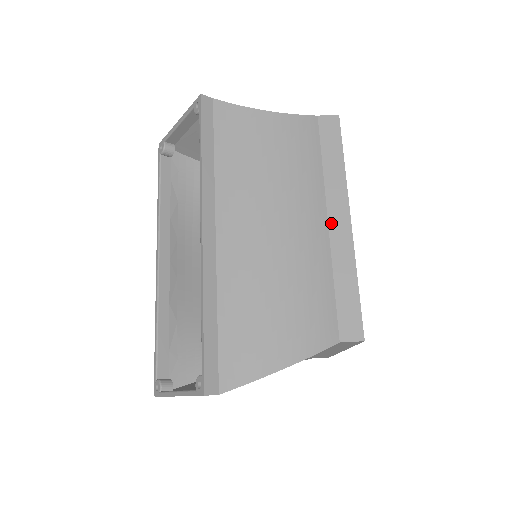
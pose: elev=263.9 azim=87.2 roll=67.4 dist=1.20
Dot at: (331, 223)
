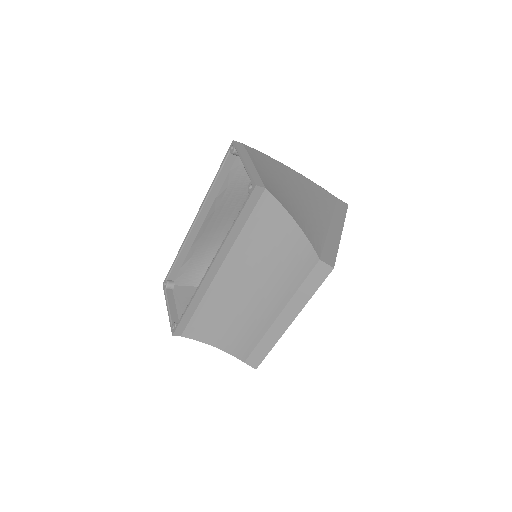
Dot at: (279, 318)
